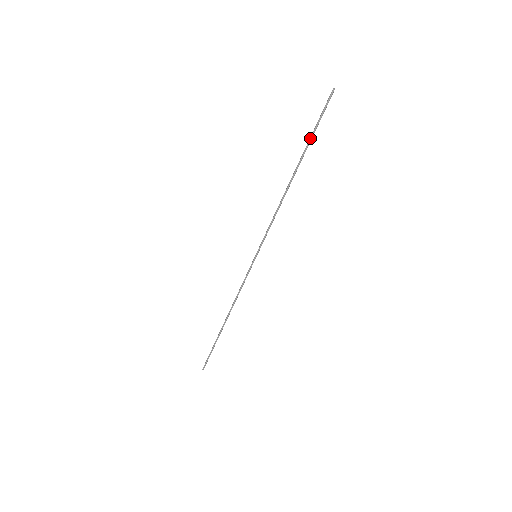
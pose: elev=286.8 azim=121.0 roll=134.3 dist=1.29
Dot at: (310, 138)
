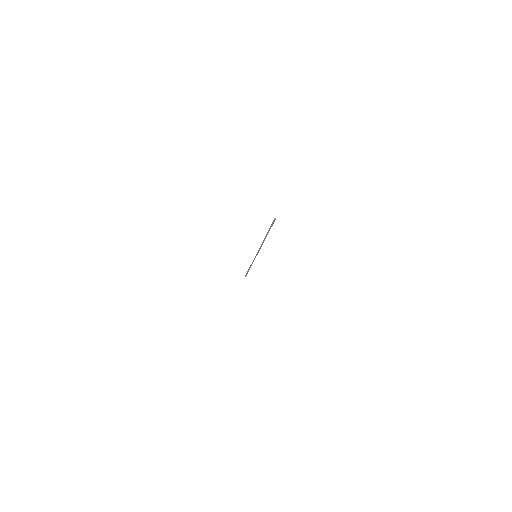
Dot at: (268, 230)
